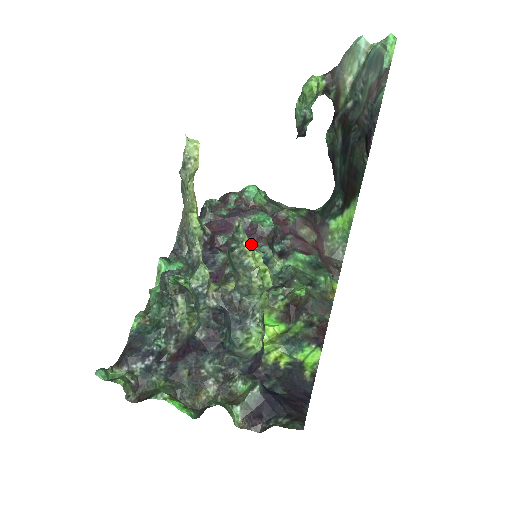
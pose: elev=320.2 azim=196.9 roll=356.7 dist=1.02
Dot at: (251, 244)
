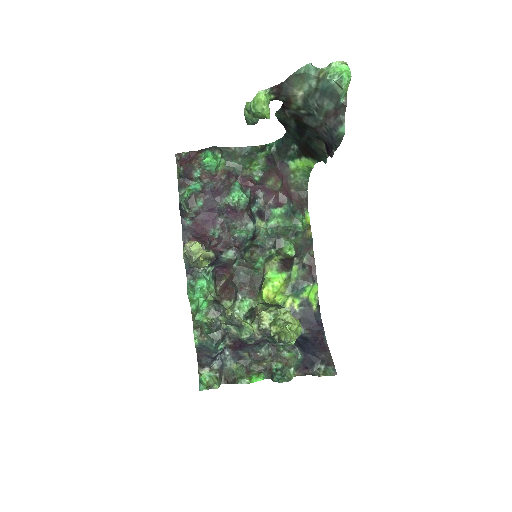
Dot at: (236, 223)
